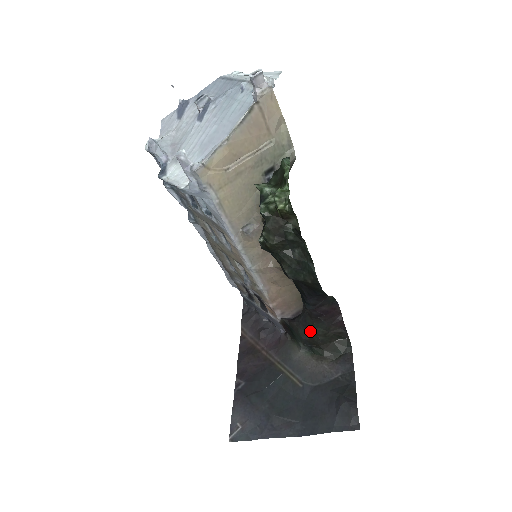
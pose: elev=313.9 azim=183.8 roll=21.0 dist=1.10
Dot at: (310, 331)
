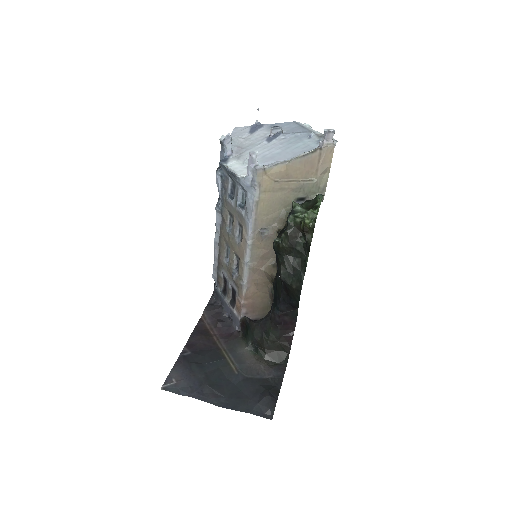
Dot at: (264, 334)
